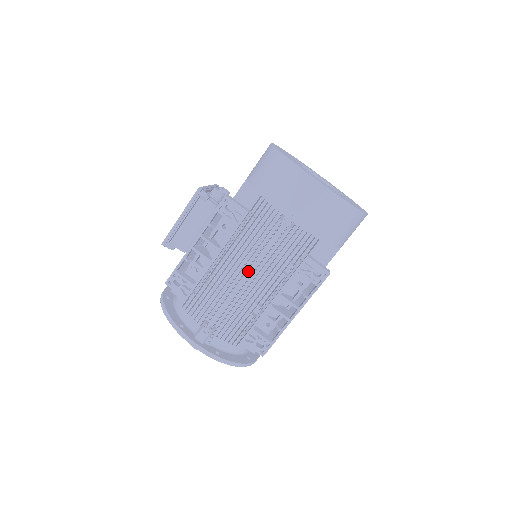
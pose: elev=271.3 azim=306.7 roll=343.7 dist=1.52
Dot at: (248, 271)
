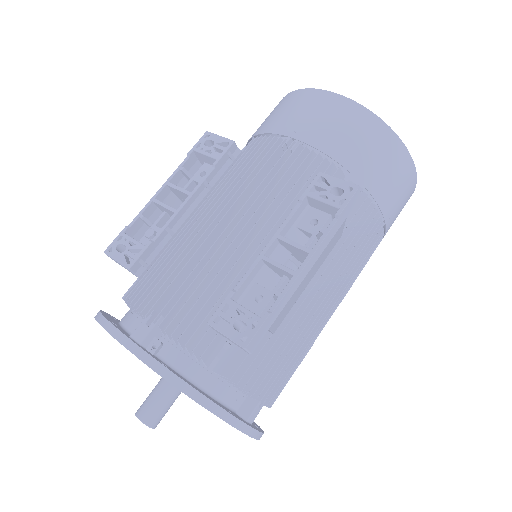
Dot at: occluded
